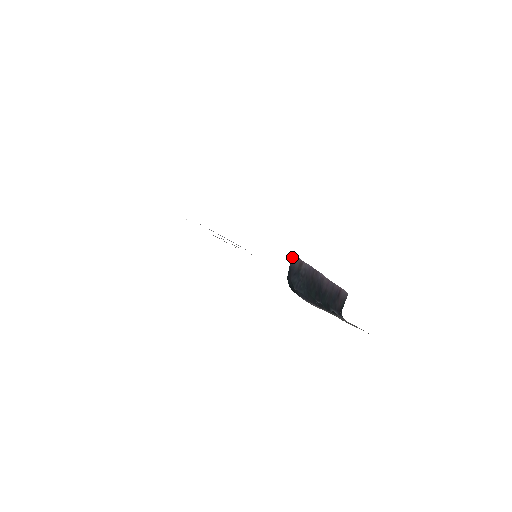
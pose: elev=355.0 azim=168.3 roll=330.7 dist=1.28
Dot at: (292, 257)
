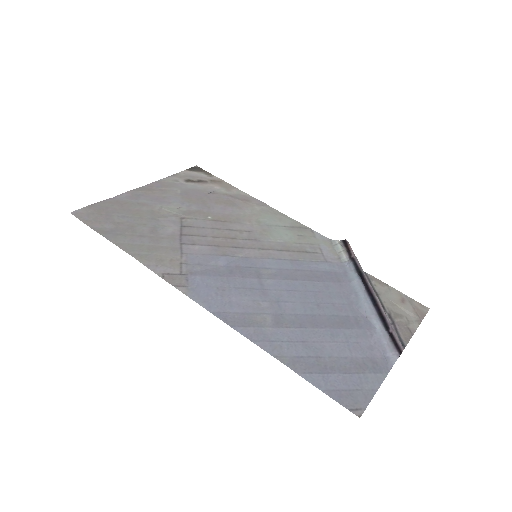
Dot at: (401, 348)
